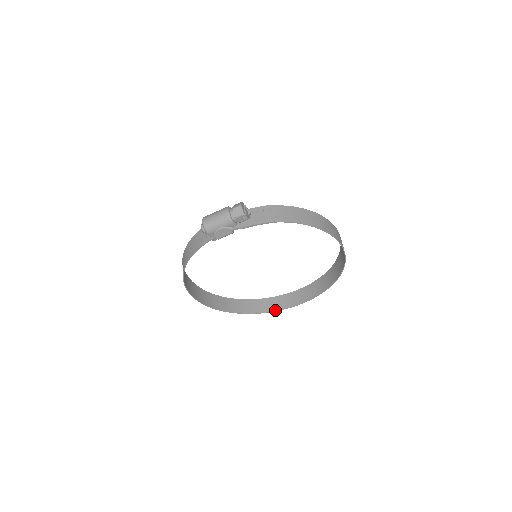
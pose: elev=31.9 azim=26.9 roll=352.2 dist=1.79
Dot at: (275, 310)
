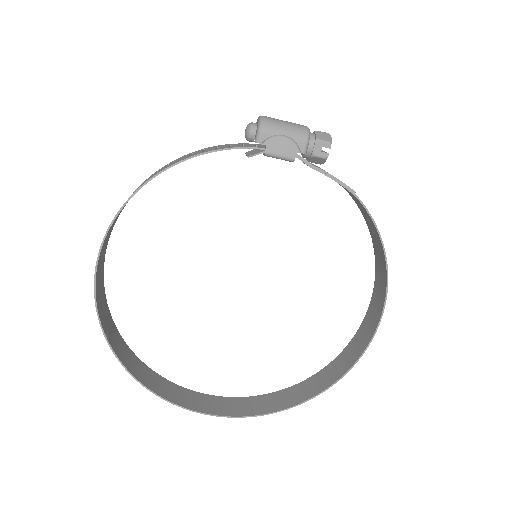
Dot at: (178, 403)
